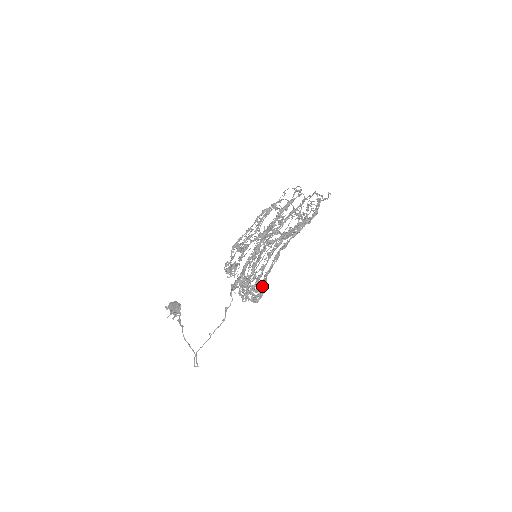
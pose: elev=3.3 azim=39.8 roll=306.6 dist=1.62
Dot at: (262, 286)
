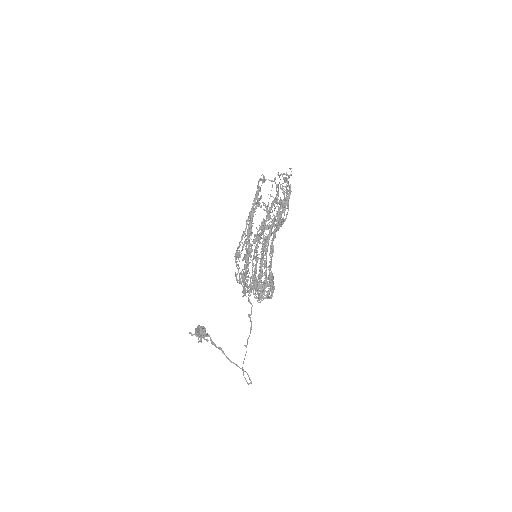
Dot at: (271, 281)
